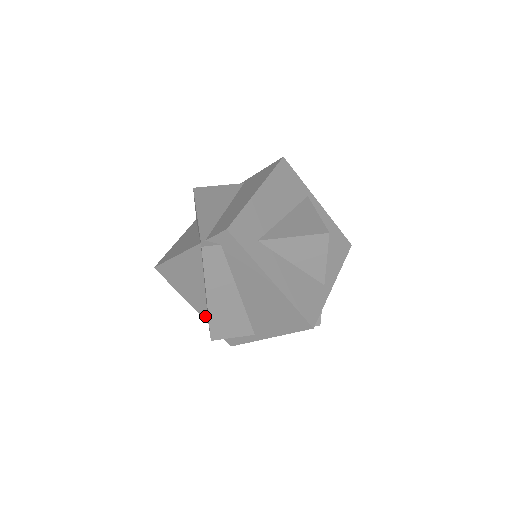
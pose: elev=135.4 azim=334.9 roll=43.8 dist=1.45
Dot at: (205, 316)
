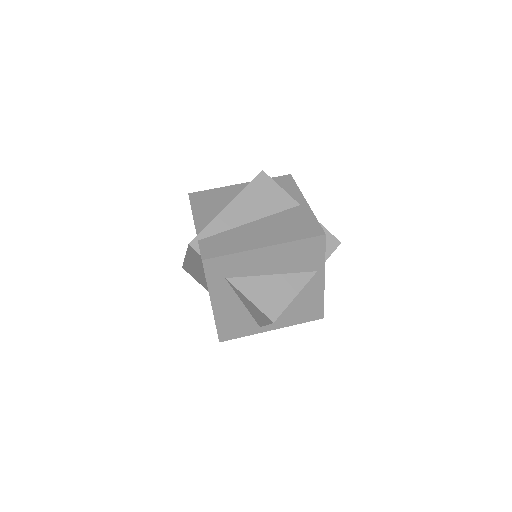
Dot at: occluded
